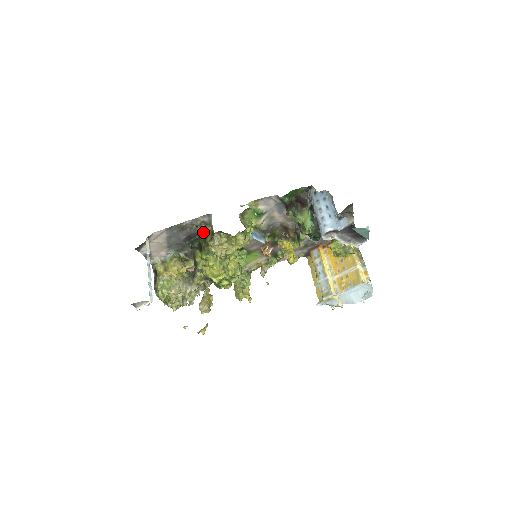
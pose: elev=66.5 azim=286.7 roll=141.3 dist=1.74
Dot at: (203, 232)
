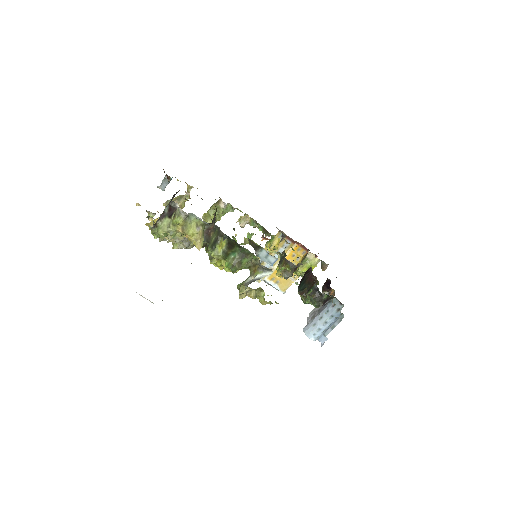
Dot at: occluded
